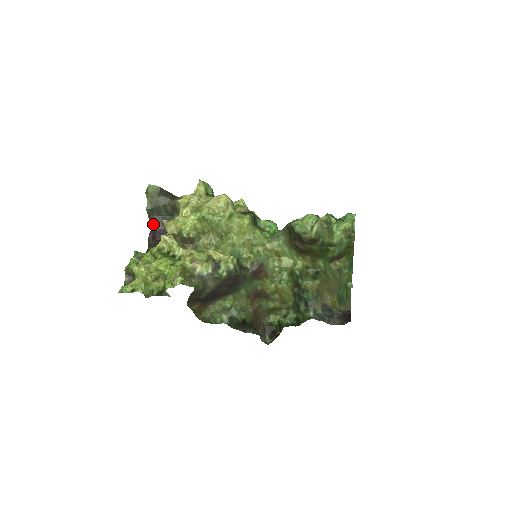
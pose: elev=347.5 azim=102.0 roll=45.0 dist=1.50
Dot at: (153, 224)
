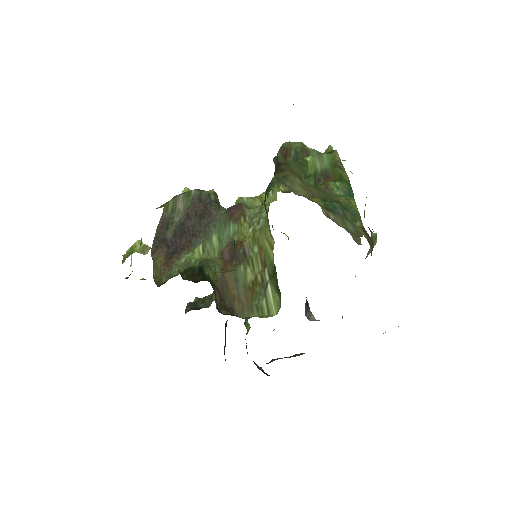
Dot at: occluded
